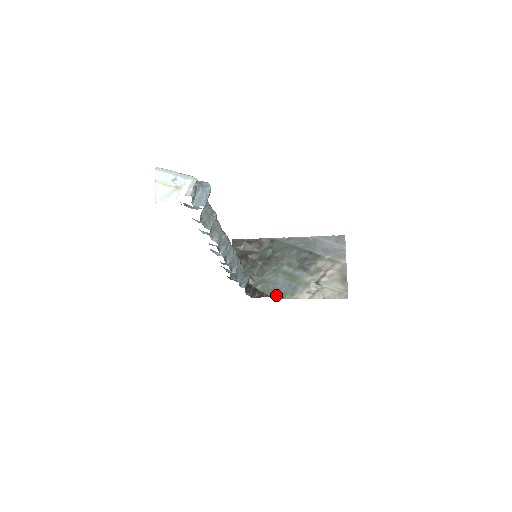
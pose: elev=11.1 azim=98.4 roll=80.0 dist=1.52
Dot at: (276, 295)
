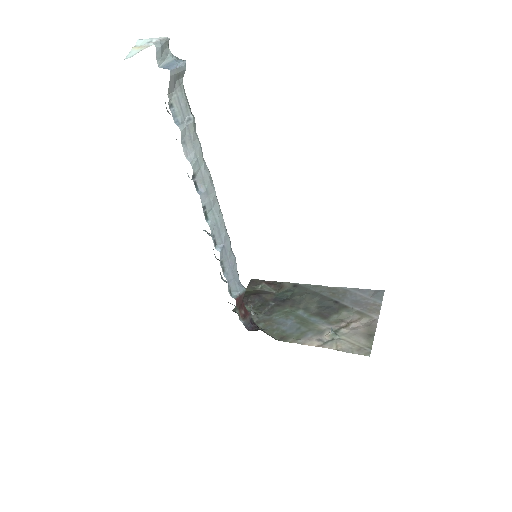
Dot at: (278, 336)
